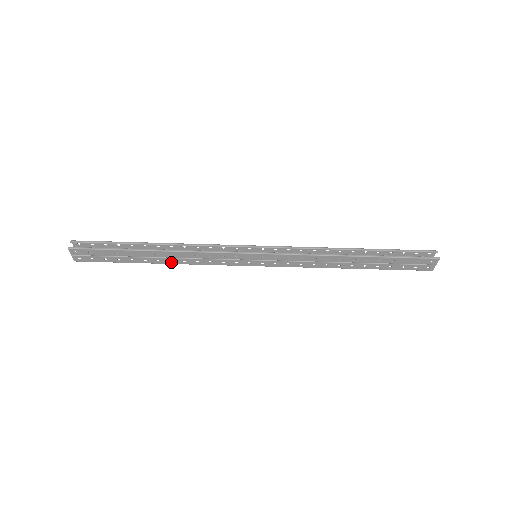
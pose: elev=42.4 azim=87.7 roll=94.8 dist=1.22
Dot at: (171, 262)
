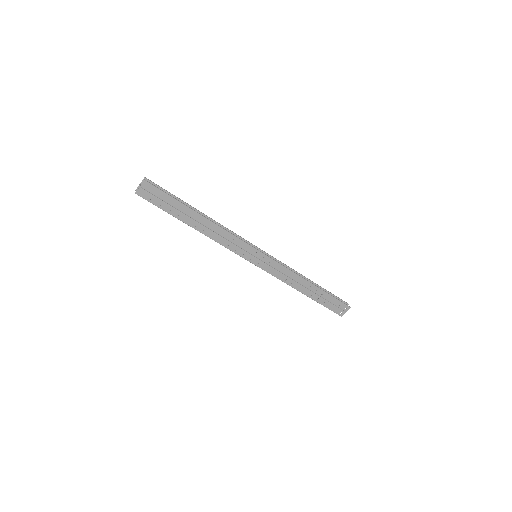
Dot at: (203, 231)
